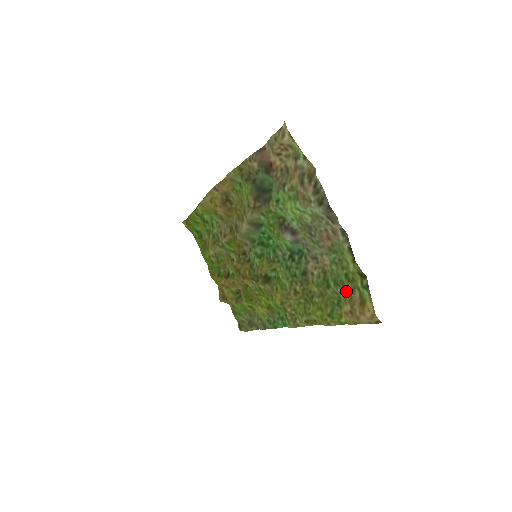
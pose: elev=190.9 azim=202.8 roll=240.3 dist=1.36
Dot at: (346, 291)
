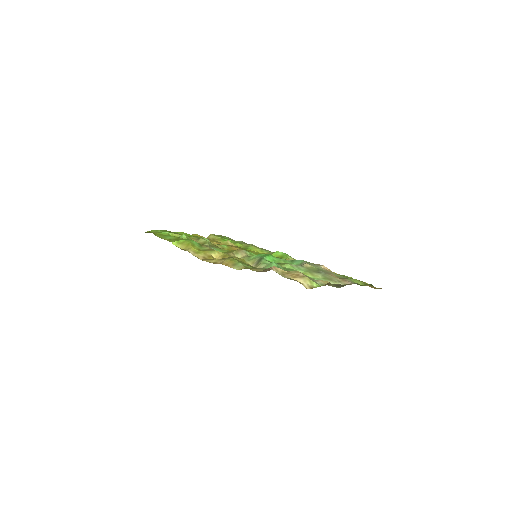
Dot at: occluded
